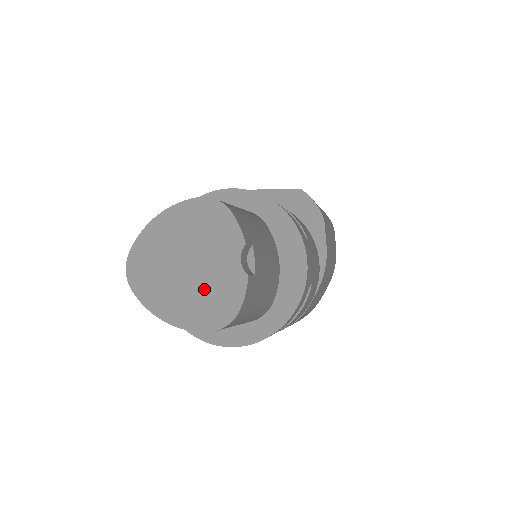
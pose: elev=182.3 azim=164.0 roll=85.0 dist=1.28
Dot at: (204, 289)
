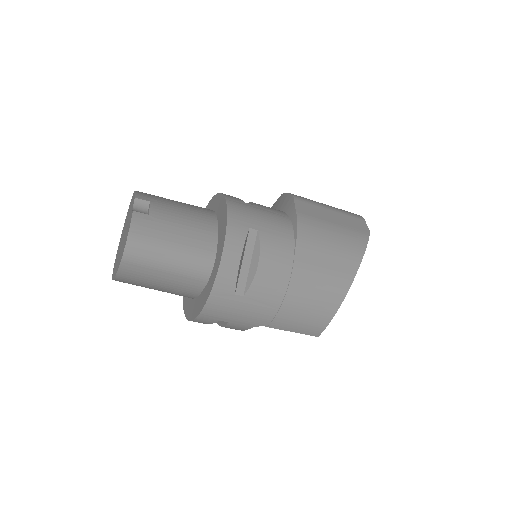
Dot at: occluded
